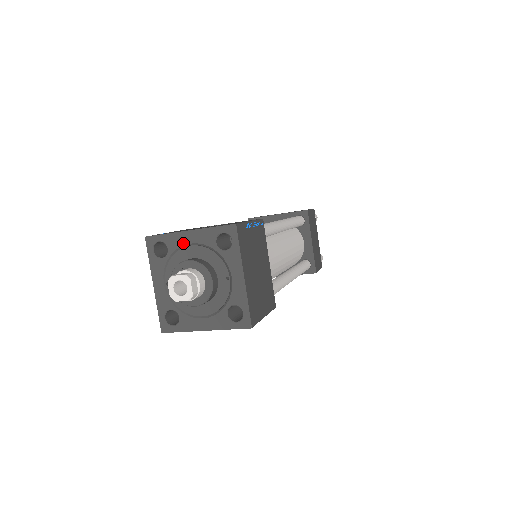
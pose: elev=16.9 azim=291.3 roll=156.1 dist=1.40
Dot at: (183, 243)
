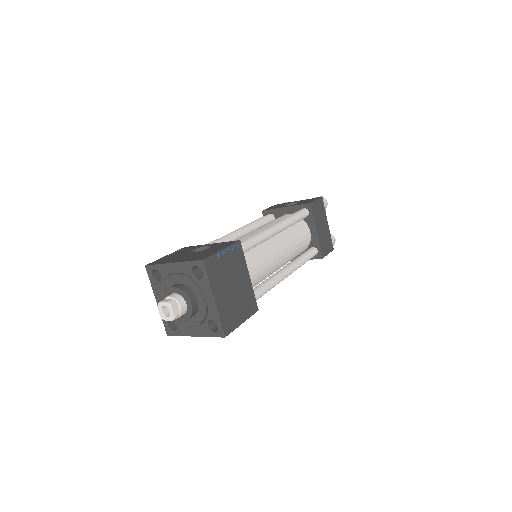
Dot at: (170, 272)
